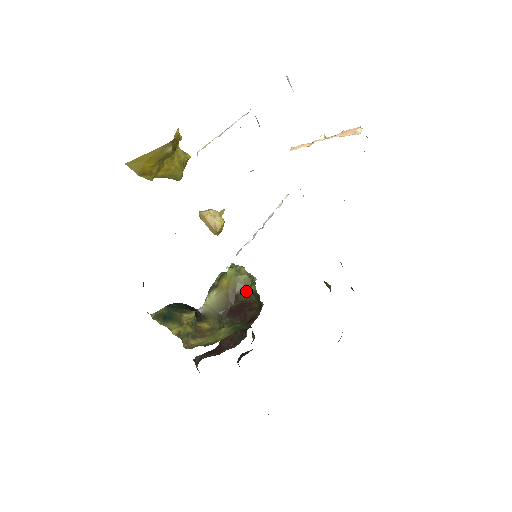
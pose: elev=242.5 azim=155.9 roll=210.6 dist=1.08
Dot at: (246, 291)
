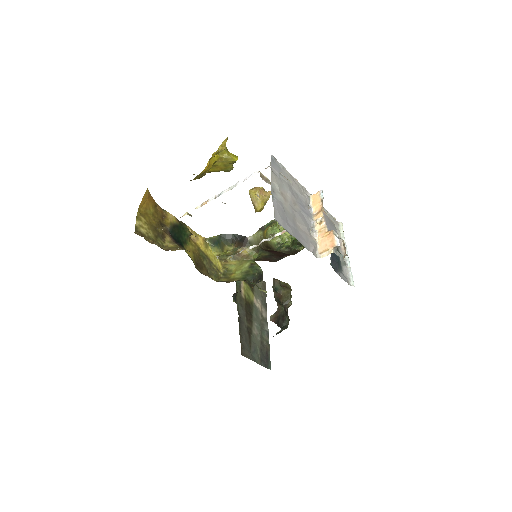
Dot at: (273, 249)
